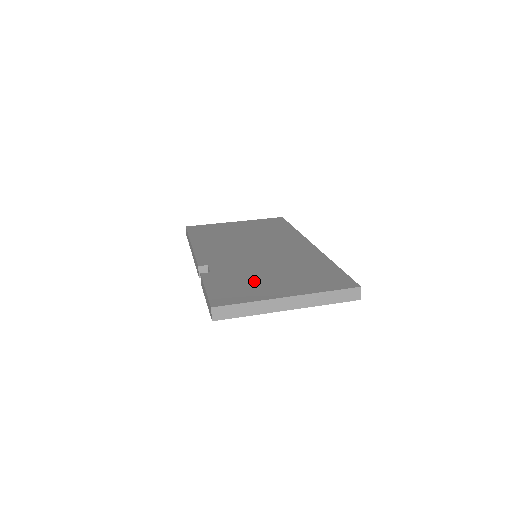
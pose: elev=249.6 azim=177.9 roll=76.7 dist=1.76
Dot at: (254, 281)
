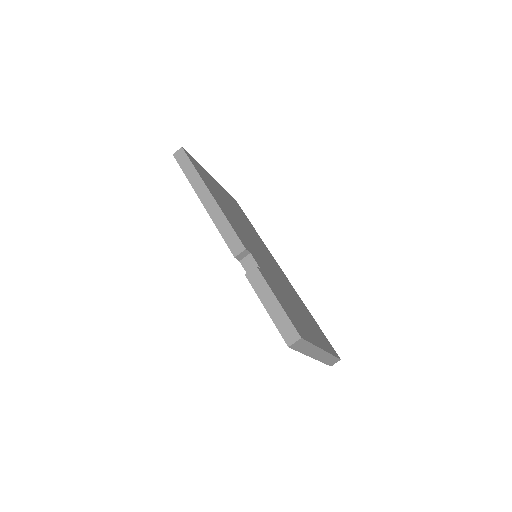
Dot at: (294, 310)
